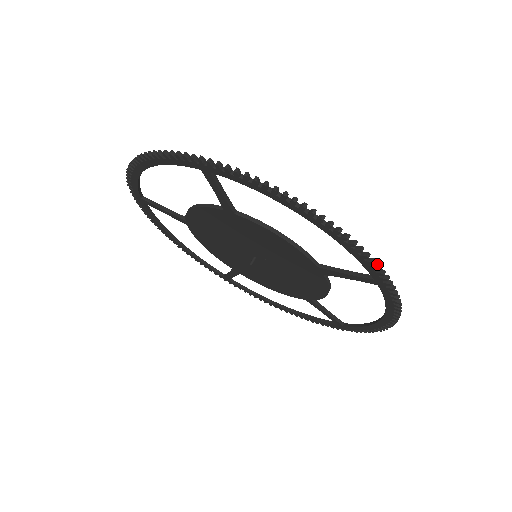
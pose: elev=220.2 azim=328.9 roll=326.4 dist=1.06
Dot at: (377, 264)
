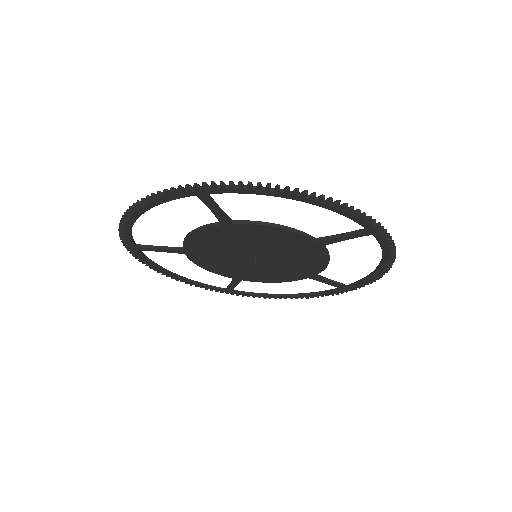
Dot at: (368, 216)
